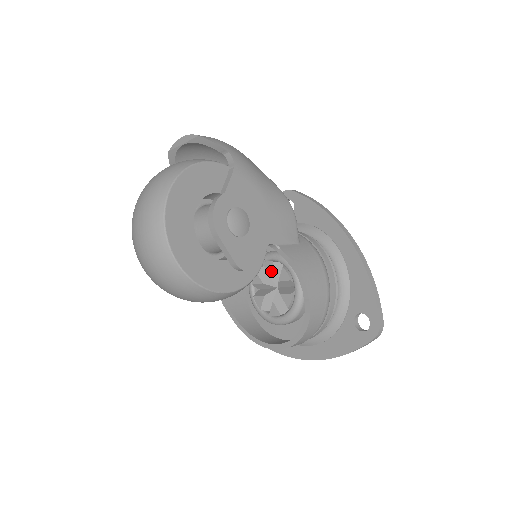
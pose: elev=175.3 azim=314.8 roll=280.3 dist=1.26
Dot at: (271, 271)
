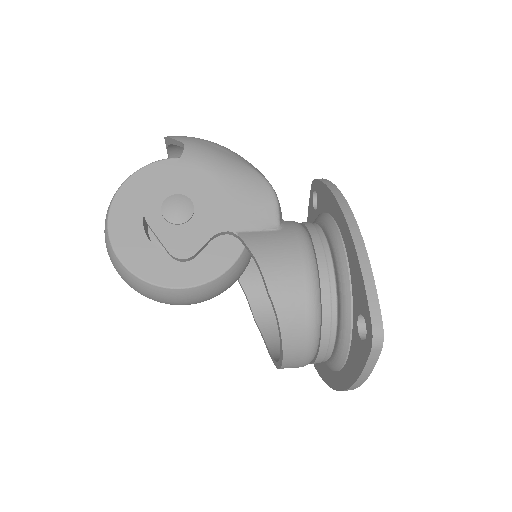
Dot at: occluded
